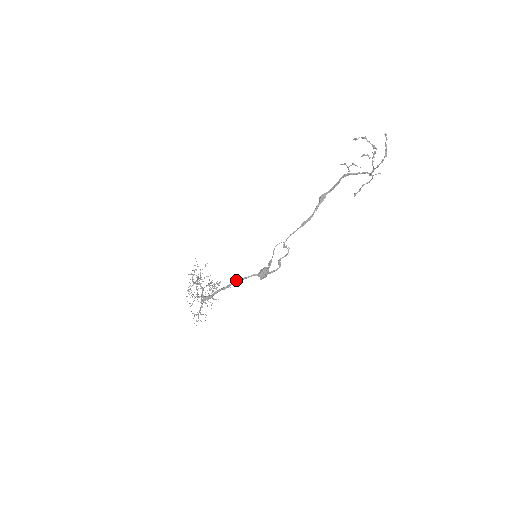
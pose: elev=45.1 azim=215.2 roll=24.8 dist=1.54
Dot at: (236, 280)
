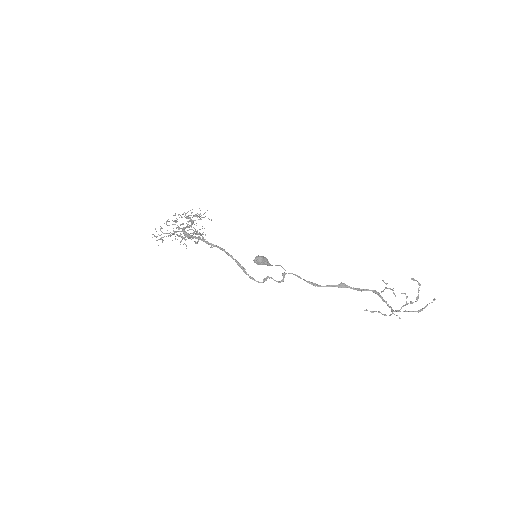
Dot at: occluded
